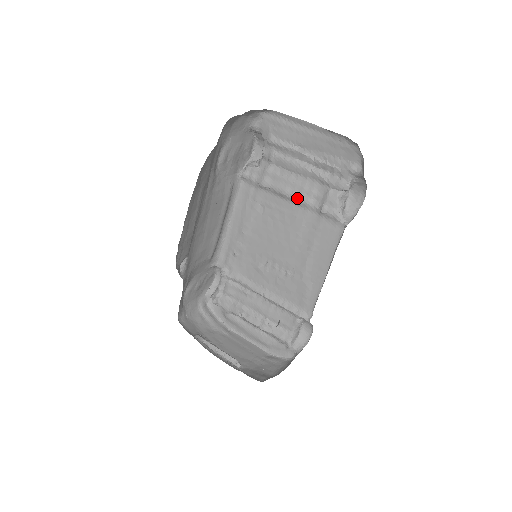
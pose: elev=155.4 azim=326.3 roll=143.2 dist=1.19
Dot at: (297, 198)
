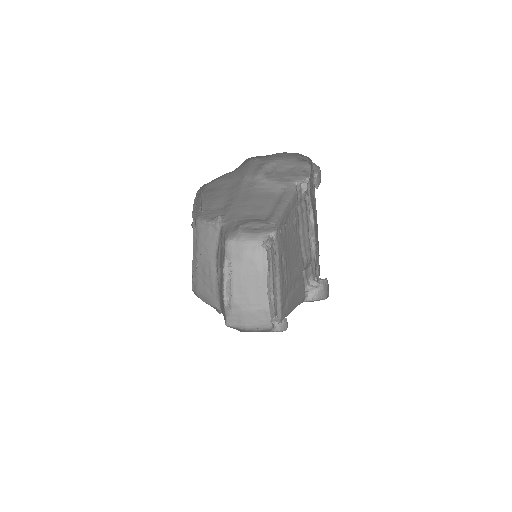
Dot at: (301, 245)
